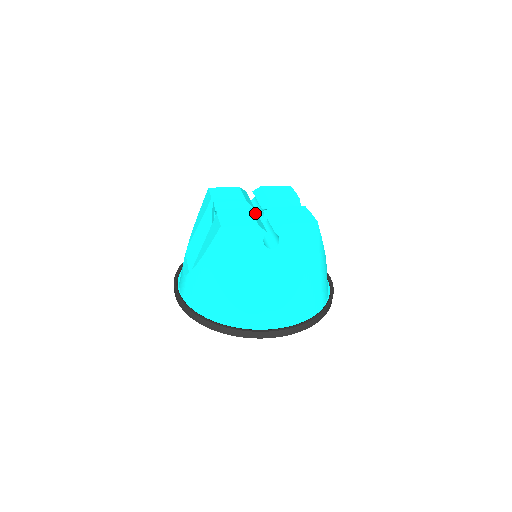
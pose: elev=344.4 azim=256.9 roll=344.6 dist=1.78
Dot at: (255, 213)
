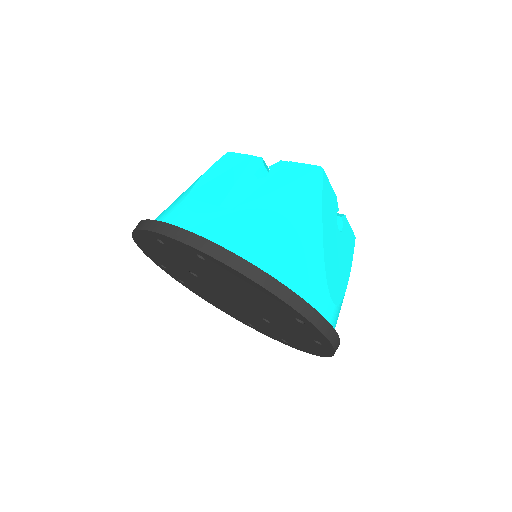
Dot at: occluded
